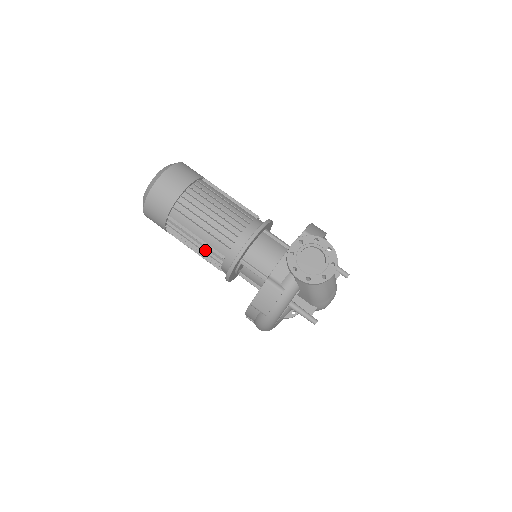
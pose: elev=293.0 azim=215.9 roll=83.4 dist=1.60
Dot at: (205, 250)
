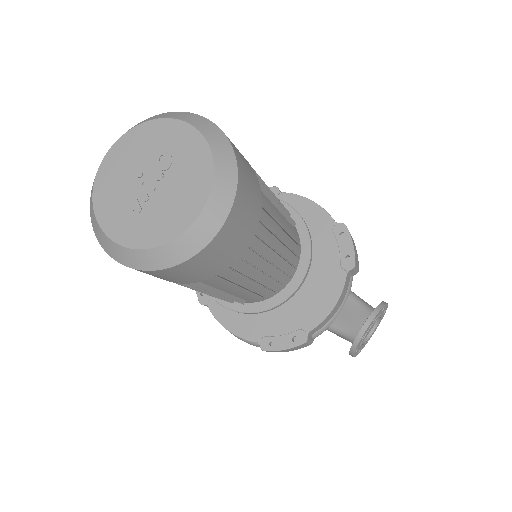
Dot at: (219, 297)
